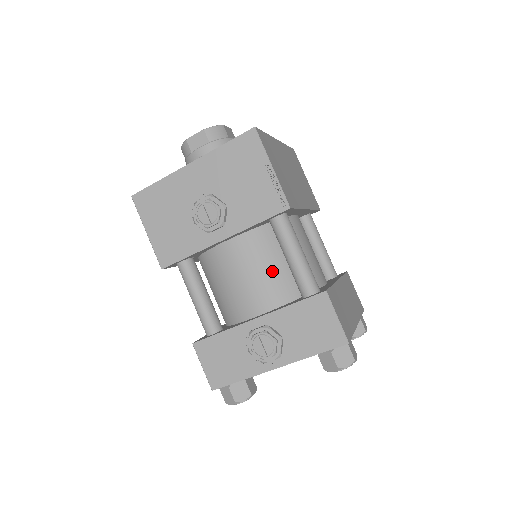
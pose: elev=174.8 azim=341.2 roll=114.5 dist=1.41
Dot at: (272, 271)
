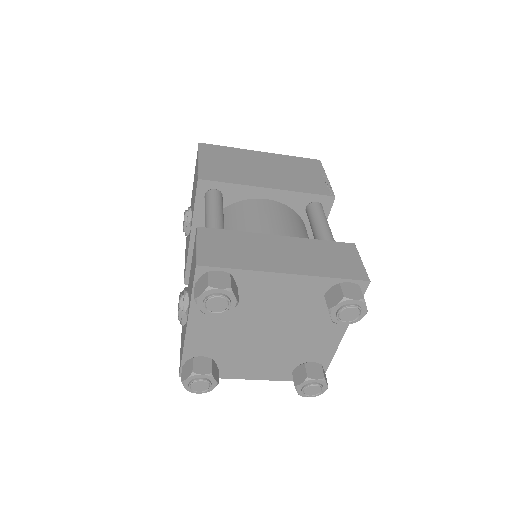
Dot at: occluded
